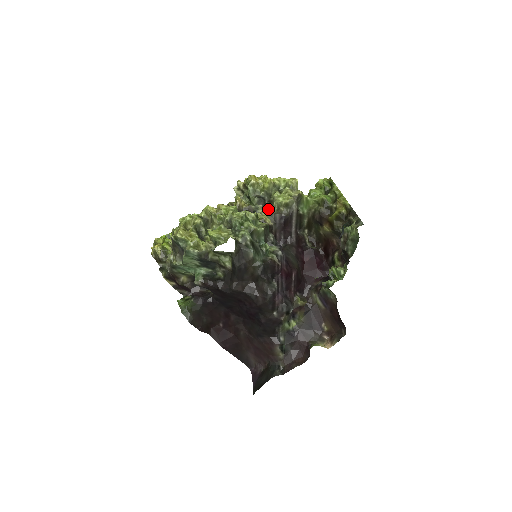
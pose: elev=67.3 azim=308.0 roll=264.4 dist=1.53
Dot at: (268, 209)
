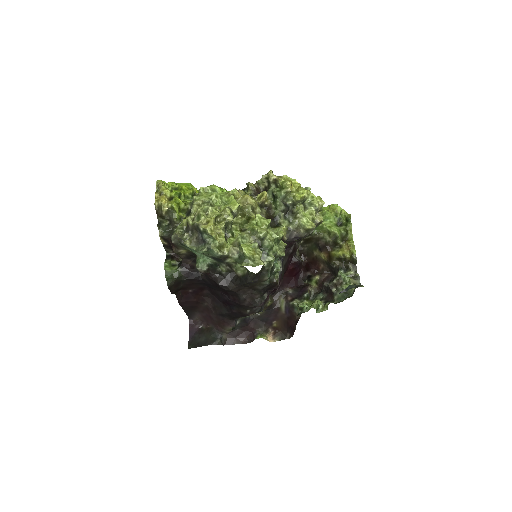
Dot at: (288, 220)
